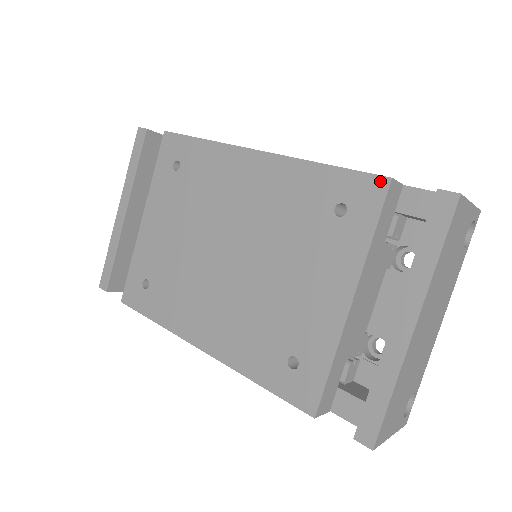
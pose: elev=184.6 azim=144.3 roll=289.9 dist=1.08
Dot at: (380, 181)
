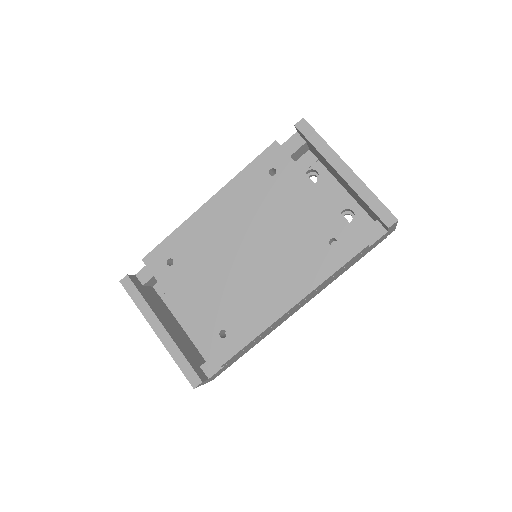
Dot at: (273, 146)
